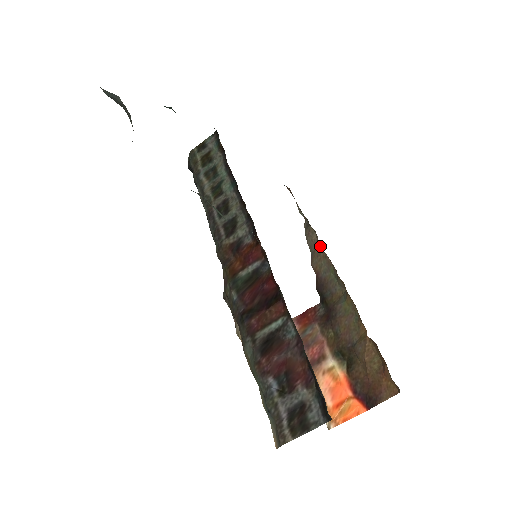
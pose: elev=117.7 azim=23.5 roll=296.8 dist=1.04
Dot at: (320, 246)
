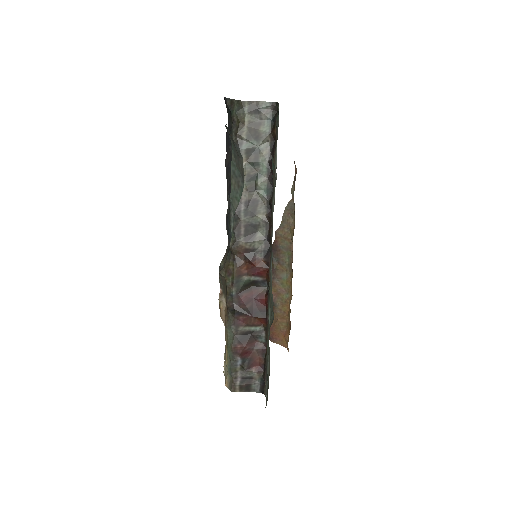
Dot at: (292, 233)
